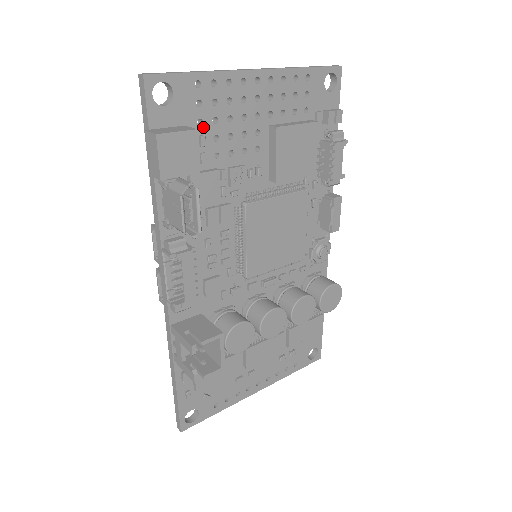
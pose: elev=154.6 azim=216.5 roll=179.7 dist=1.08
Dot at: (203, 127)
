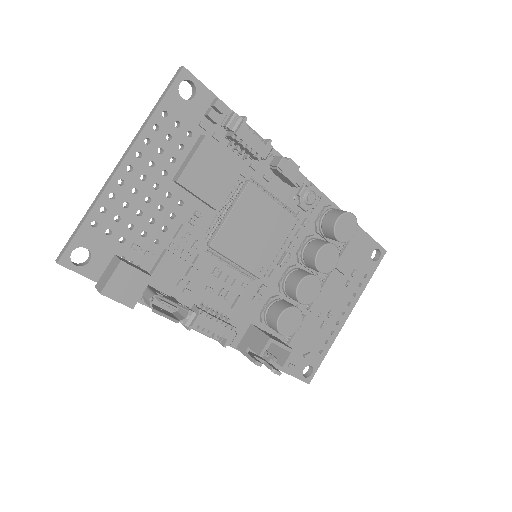
Dot at: (128, 240)
